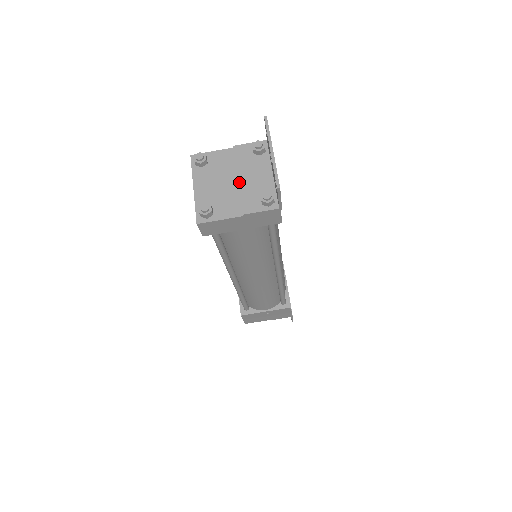
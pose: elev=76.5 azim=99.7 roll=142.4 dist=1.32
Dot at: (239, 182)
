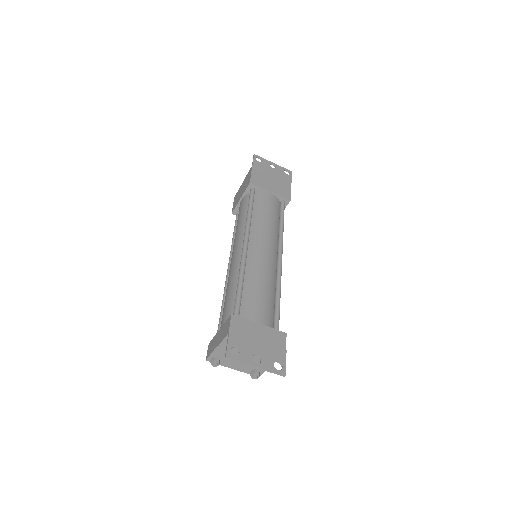
Dot at: occluded
